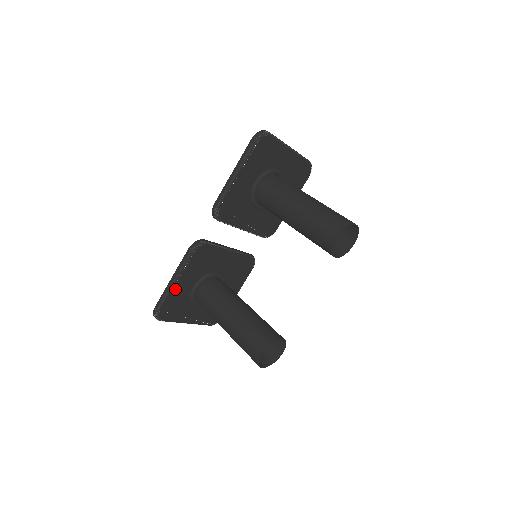
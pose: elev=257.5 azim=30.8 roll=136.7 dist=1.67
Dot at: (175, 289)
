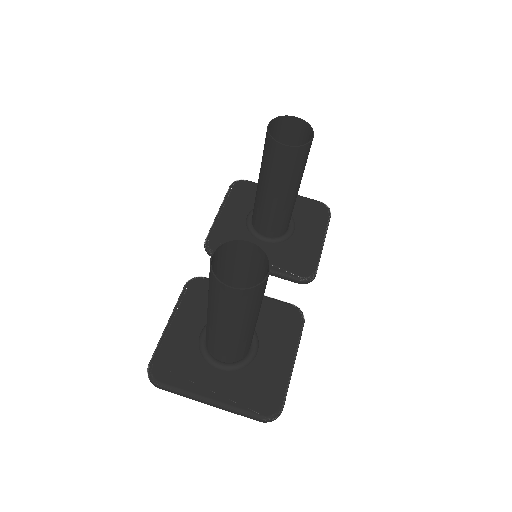
Dot at: (172, 333)
